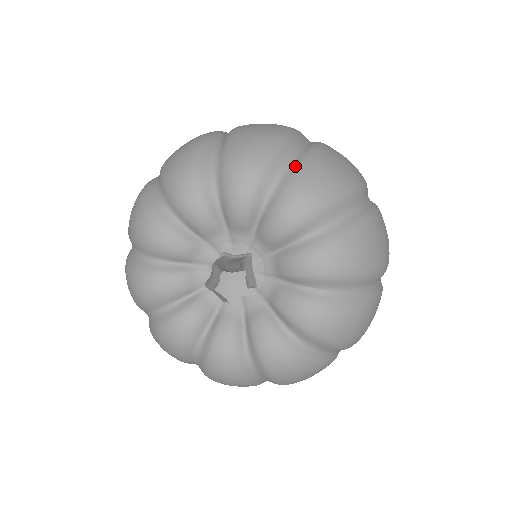
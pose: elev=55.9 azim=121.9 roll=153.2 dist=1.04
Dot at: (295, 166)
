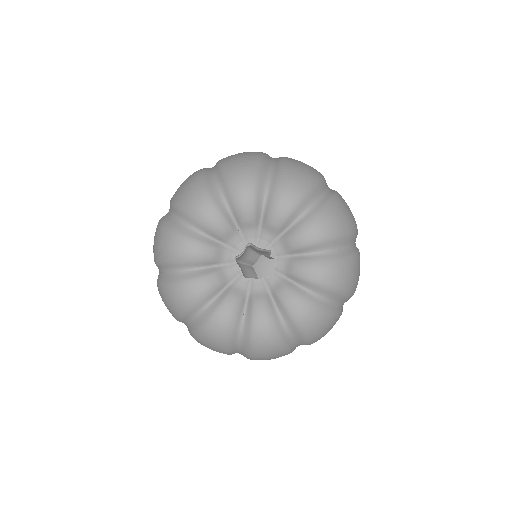
Dot at: (325, 201)
